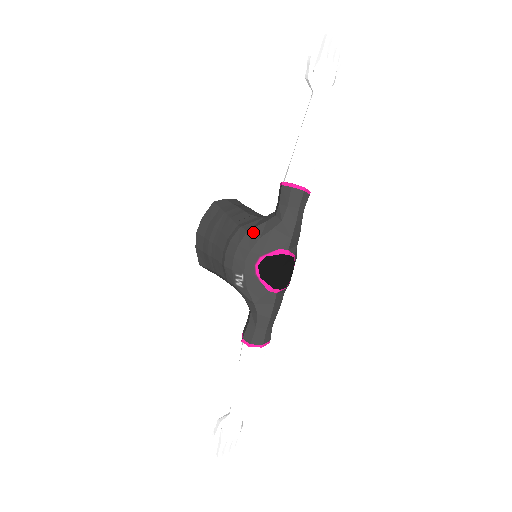
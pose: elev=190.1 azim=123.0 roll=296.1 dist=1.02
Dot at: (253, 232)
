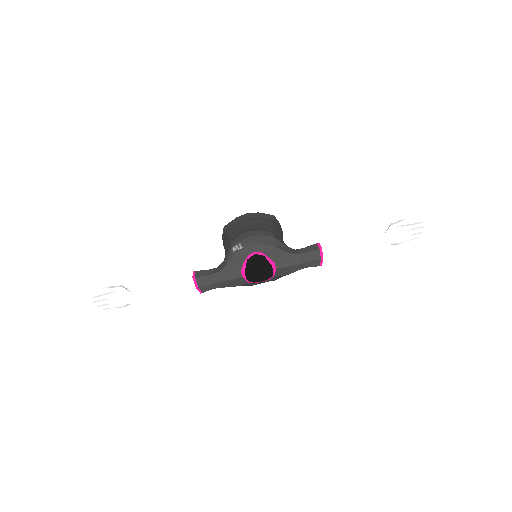
Dot at: (275, 241)
